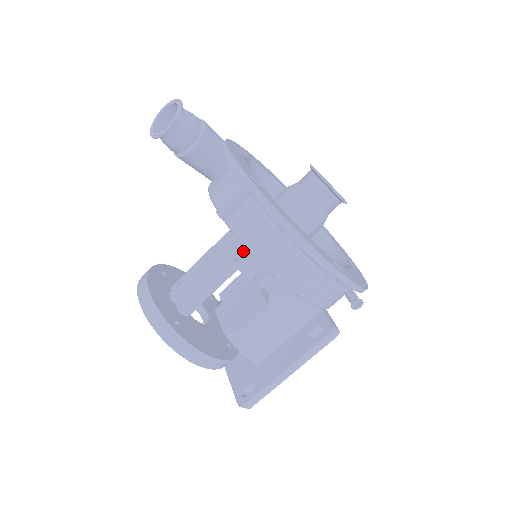
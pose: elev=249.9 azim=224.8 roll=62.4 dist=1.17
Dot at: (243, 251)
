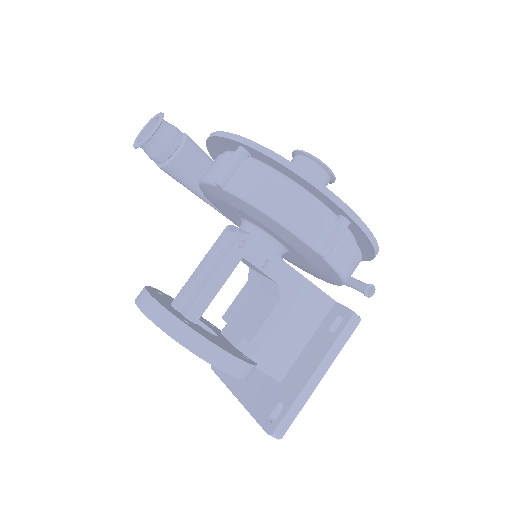
Dot at: (245, 235)
